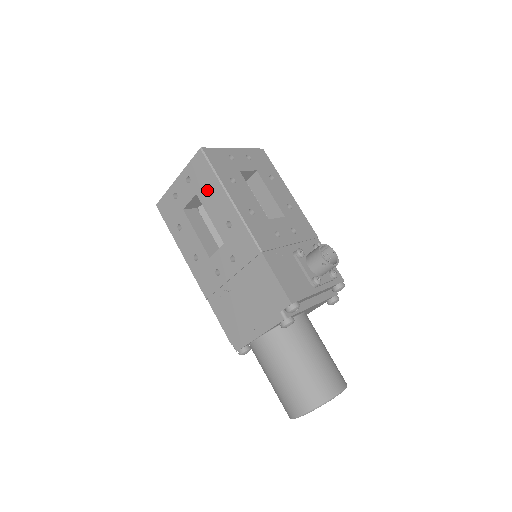
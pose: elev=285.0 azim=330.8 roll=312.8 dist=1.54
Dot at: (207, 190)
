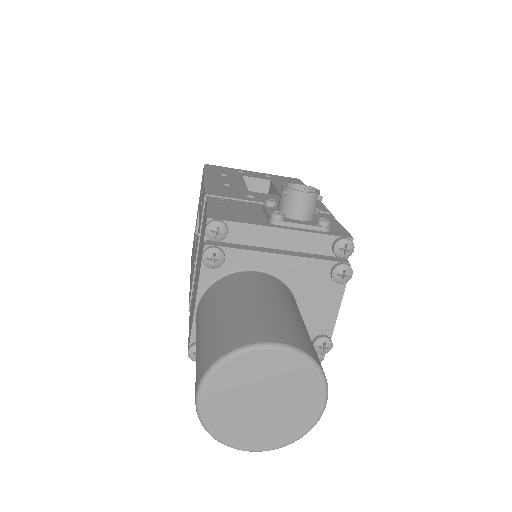
Dot at: occluded
